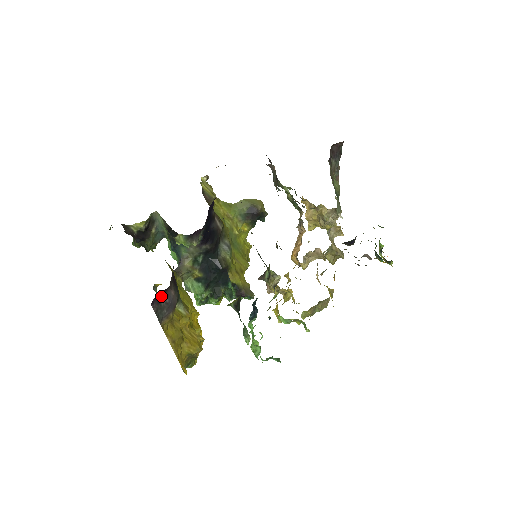
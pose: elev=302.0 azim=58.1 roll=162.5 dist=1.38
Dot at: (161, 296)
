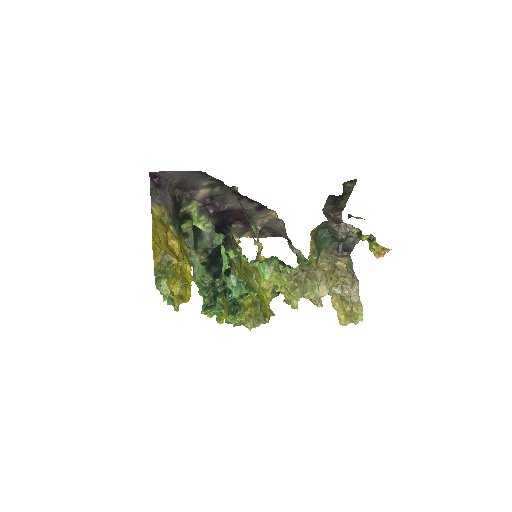
Dot at: (159, 186)
